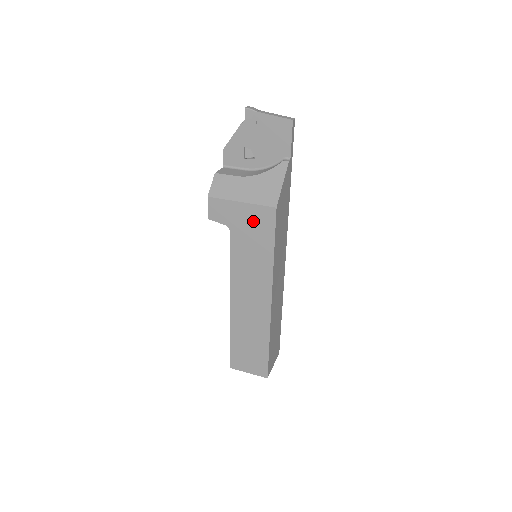
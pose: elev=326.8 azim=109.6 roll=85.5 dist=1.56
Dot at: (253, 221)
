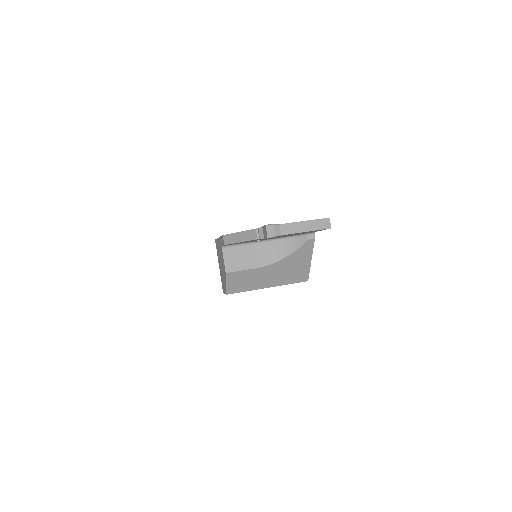
Dot at: occluded
